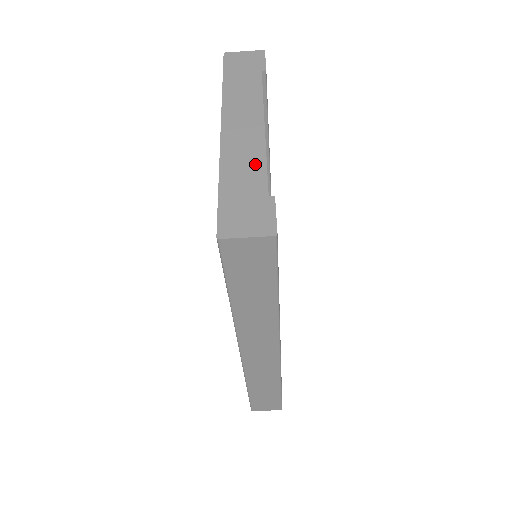
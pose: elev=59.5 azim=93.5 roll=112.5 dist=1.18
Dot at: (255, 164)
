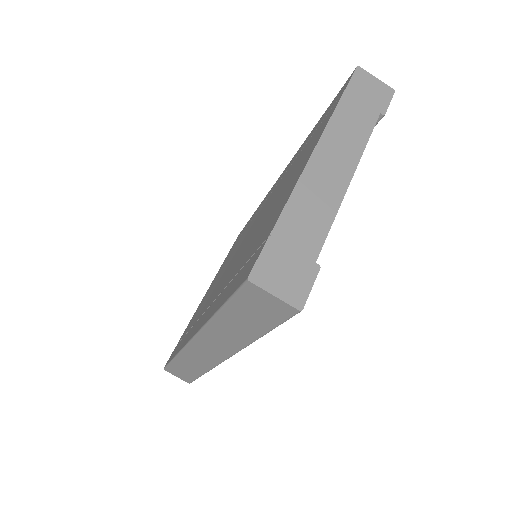
Dot at: (322, 218)
